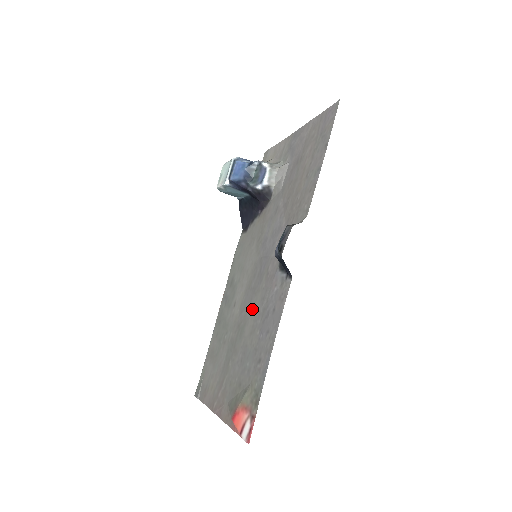
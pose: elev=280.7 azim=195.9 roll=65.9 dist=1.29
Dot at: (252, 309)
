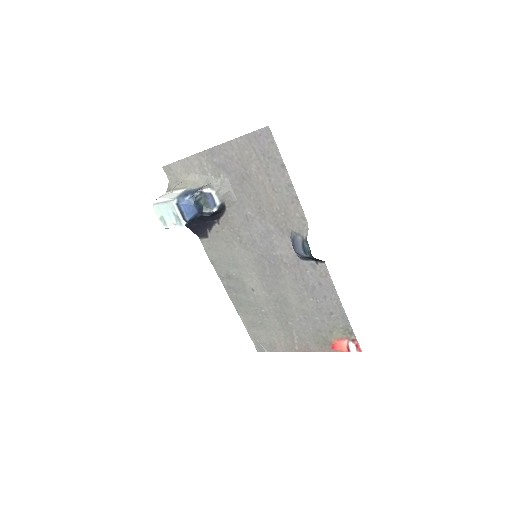
Dot at: (286, 288)
